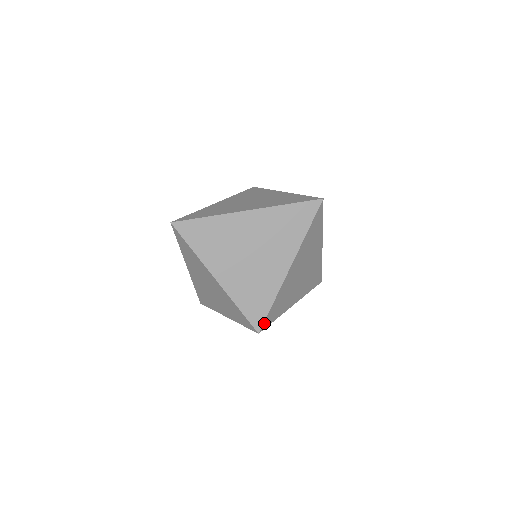
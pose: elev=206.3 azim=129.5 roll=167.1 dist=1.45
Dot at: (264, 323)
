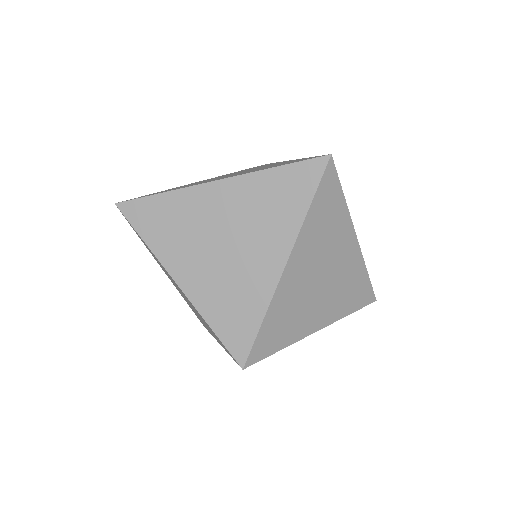
Dot at: (251, 354)
